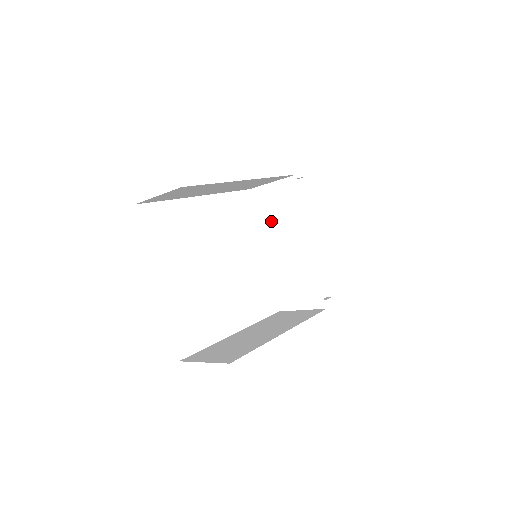
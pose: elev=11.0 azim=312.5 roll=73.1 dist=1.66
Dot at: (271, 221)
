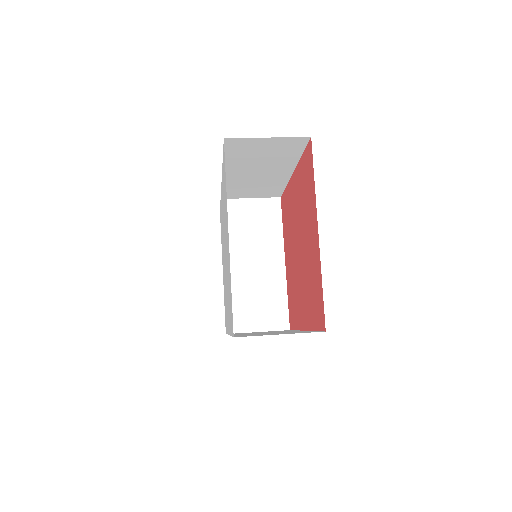
Dot at: (241, 235)
